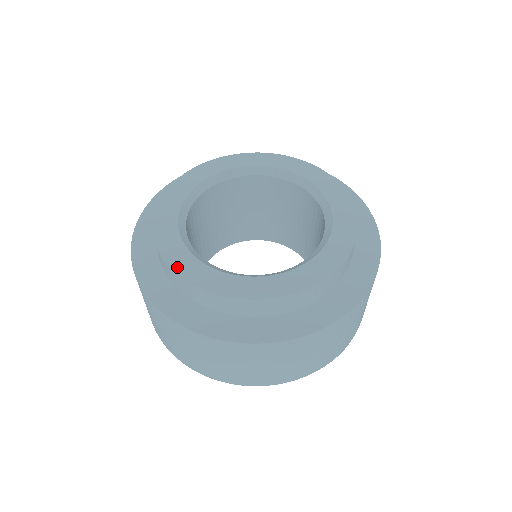
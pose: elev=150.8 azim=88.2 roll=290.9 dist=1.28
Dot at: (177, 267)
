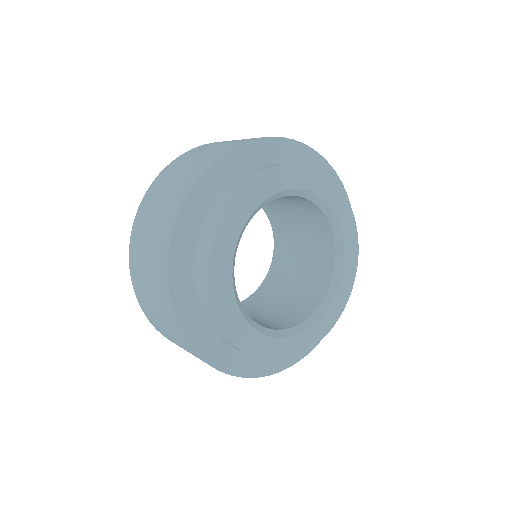
Dot at: (274, 357)
